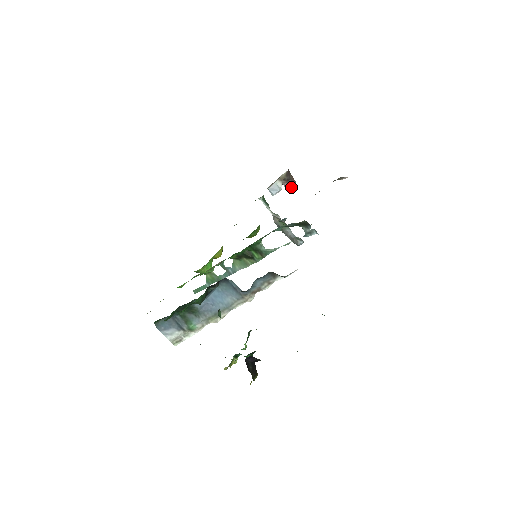
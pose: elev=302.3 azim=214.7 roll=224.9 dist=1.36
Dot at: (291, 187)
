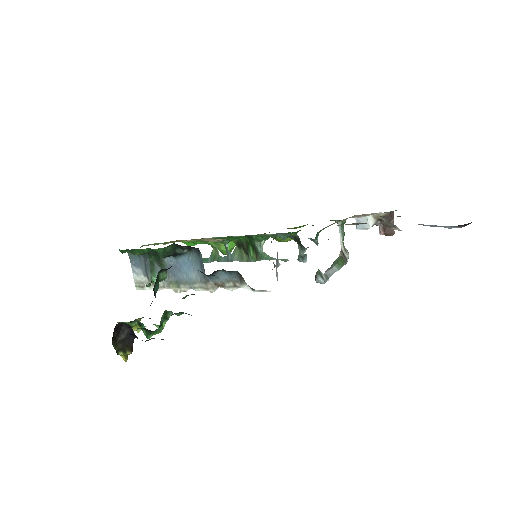
Dot at: (386, 234)
